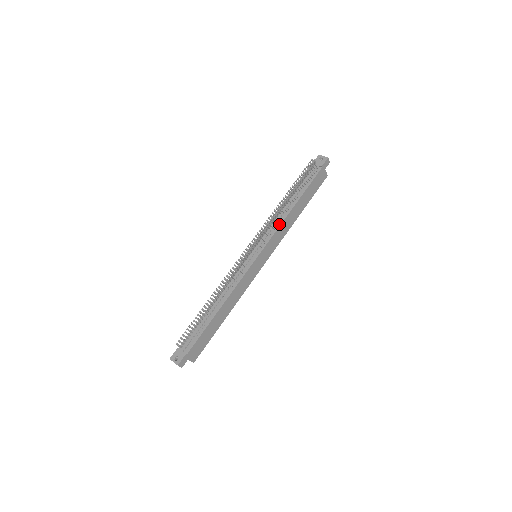
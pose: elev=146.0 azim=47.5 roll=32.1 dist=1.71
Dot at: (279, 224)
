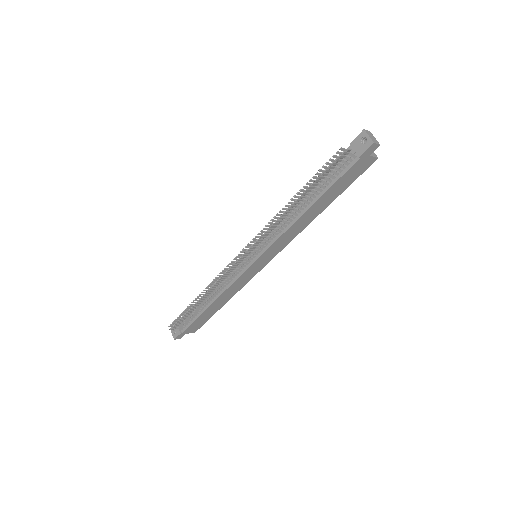
Dot at: (283, 230)
